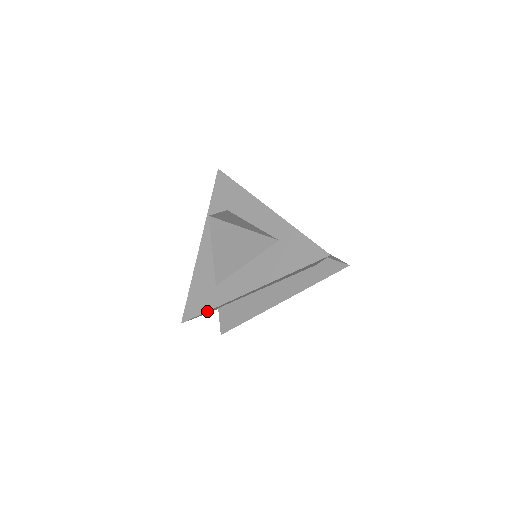
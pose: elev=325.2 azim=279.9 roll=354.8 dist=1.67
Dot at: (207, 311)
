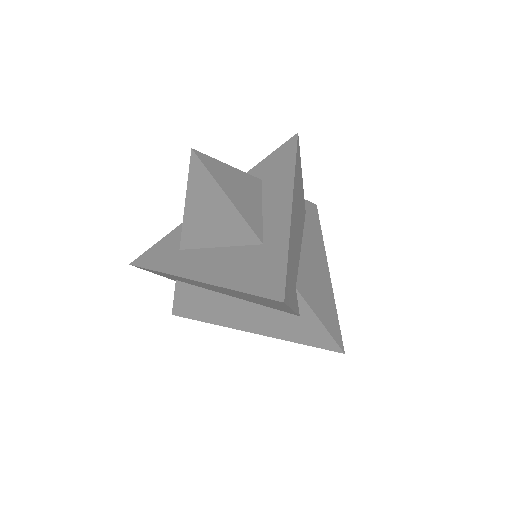
Dot at: (151, 269)
